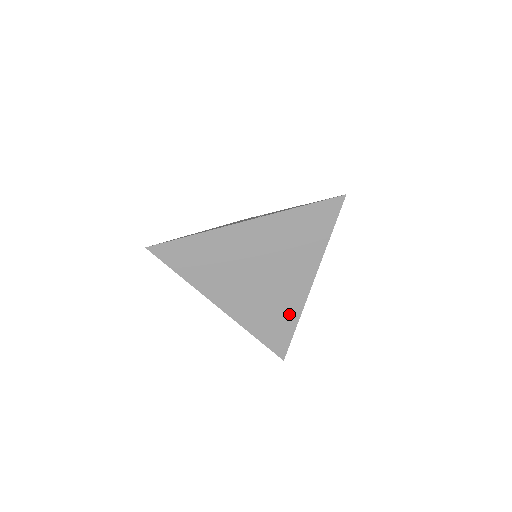
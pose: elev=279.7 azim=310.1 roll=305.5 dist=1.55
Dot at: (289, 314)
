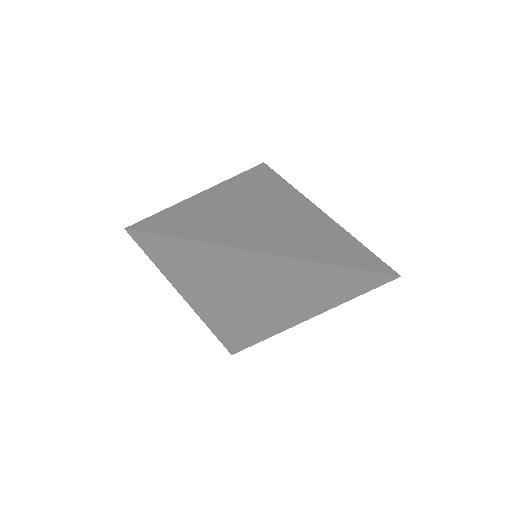
Dot at: (261, 331)
